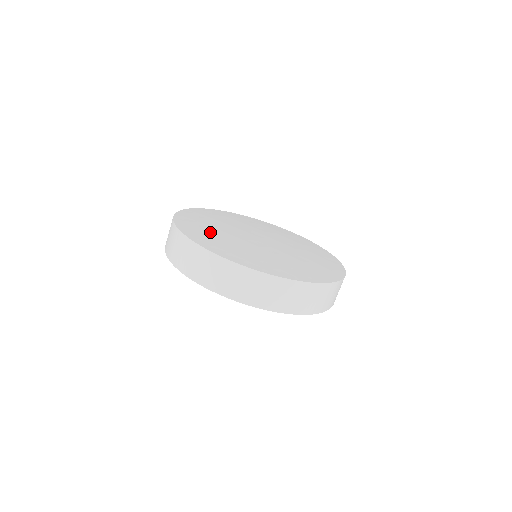
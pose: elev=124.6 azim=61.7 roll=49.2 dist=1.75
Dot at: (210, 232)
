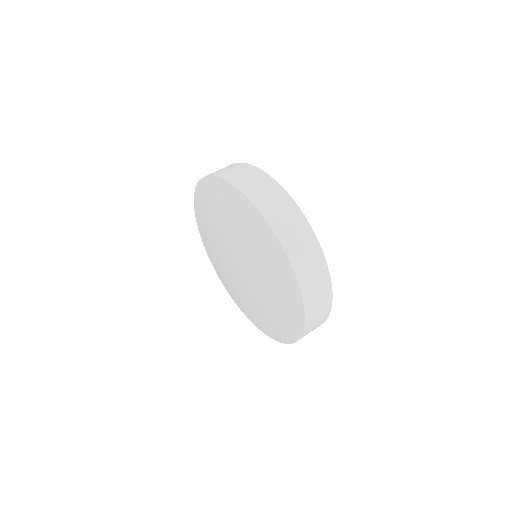
Dot at: occluded
